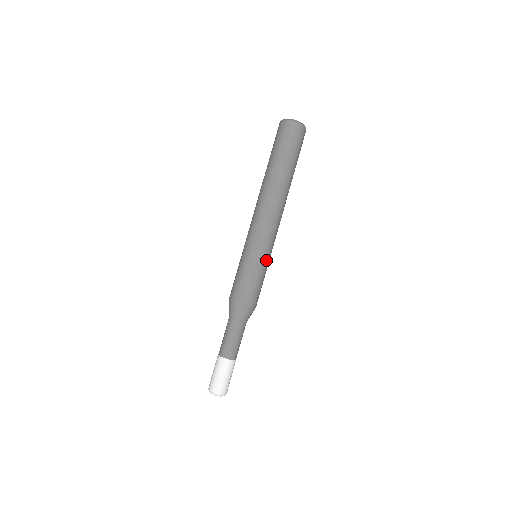
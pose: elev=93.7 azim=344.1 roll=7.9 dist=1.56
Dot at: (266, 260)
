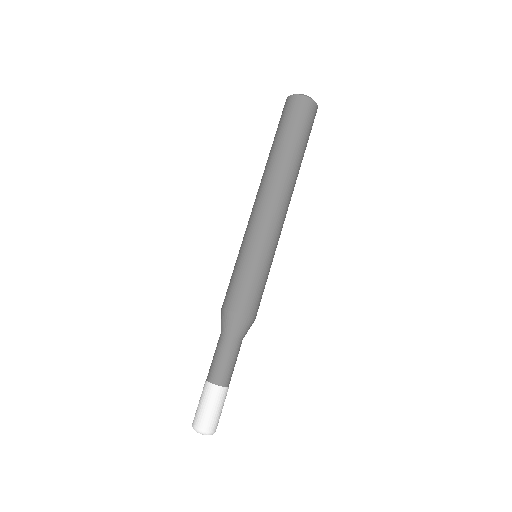
Dot at: (271, 263)
